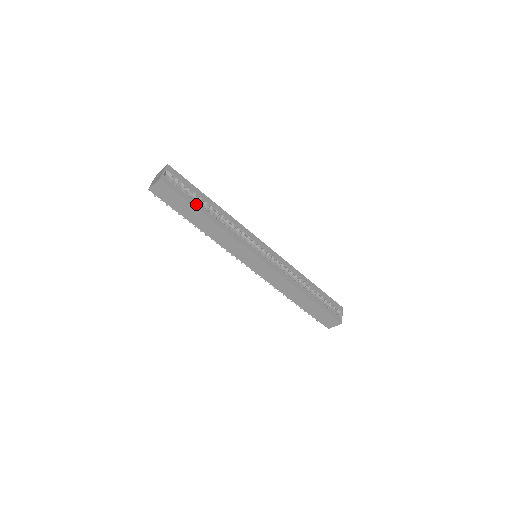
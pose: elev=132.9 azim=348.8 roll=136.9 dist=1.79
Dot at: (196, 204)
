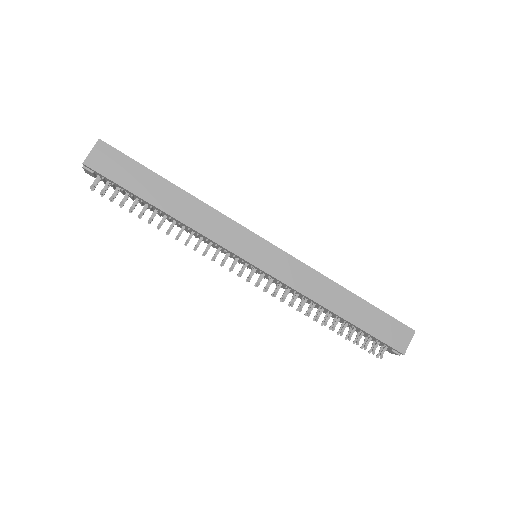
Dot at: (155, 175)
